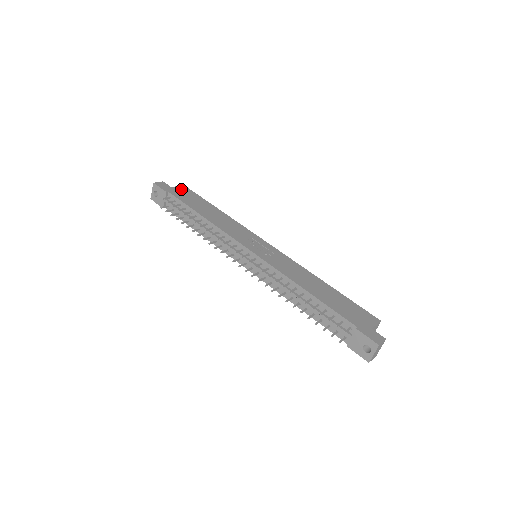
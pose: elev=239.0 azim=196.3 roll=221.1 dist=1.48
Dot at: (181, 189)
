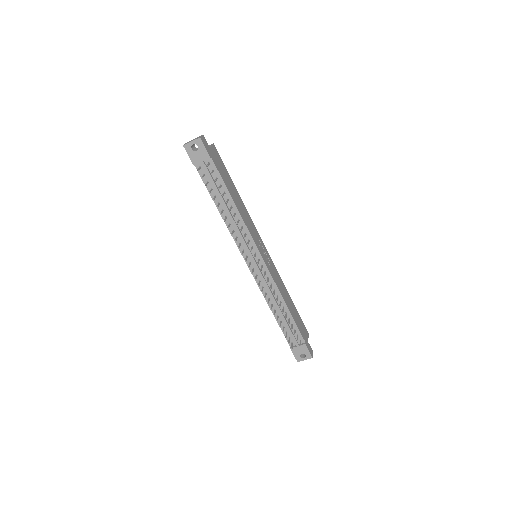
Dot at: (215, 152)
